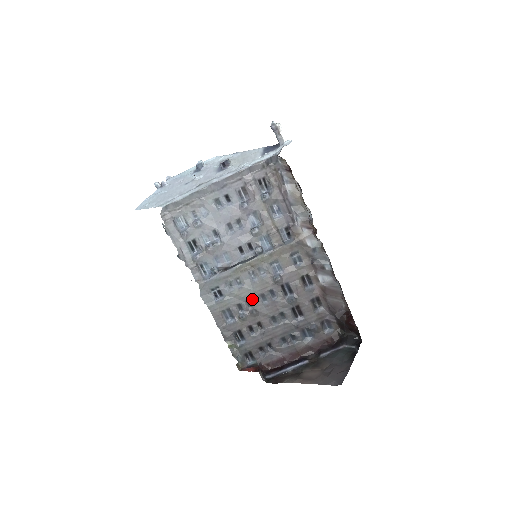
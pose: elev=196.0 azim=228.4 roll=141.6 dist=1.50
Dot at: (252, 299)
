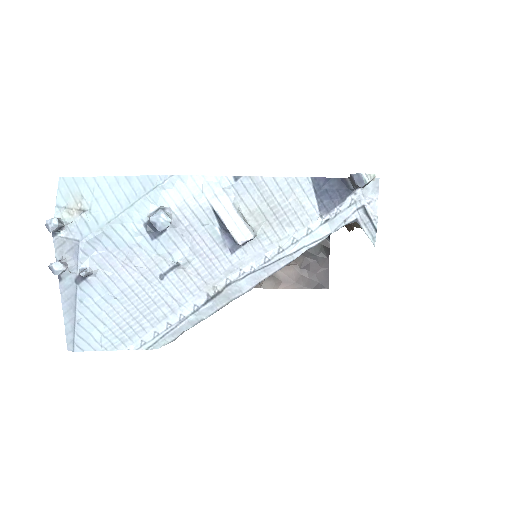
Dot at: occluded
